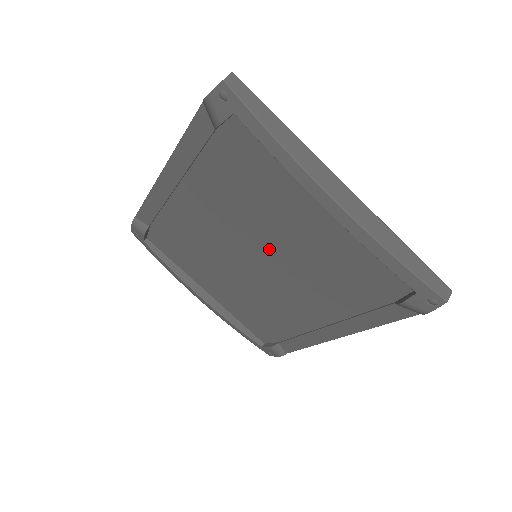
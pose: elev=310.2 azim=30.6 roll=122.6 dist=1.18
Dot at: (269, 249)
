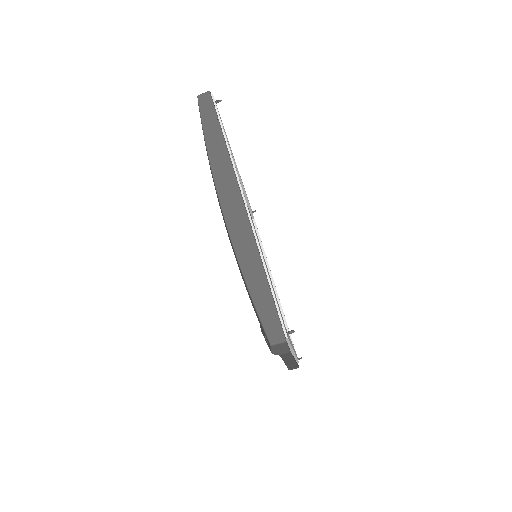
Dot at: occluded
